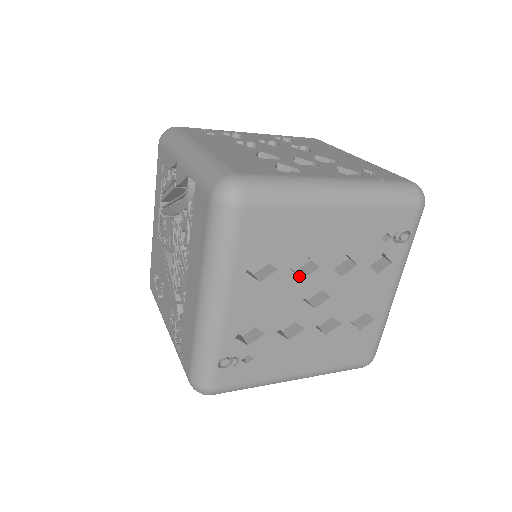
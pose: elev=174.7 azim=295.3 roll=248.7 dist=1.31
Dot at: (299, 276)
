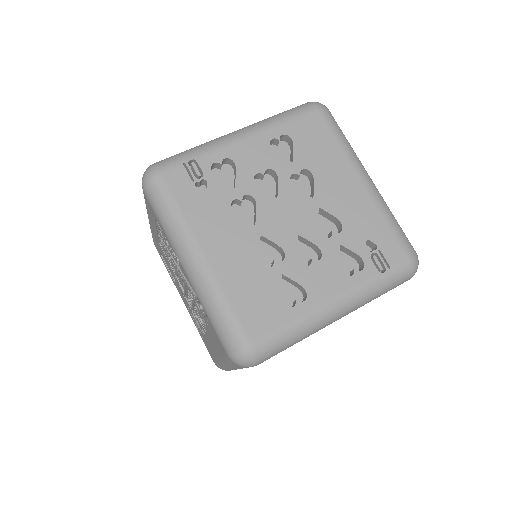
Dot at: occluded
